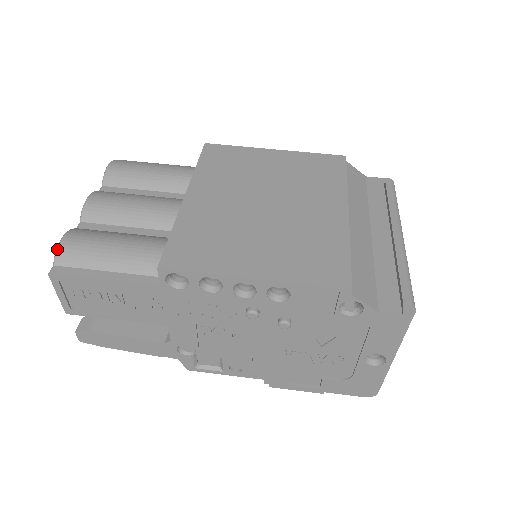
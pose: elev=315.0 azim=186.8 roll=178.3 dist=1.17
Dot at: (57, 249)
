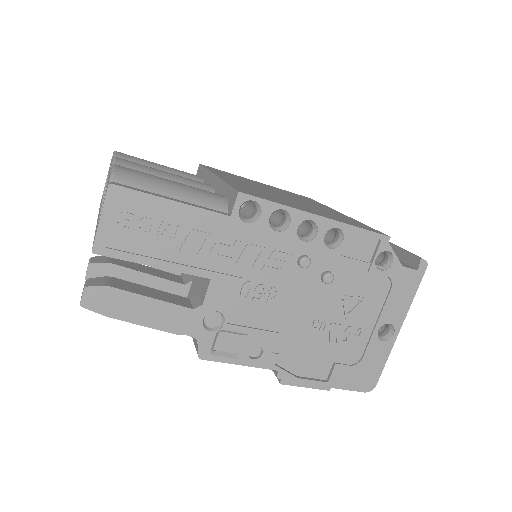
Dot at: (114, 169)
